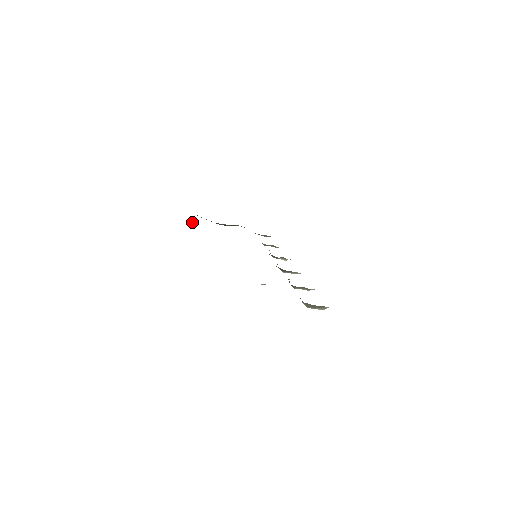
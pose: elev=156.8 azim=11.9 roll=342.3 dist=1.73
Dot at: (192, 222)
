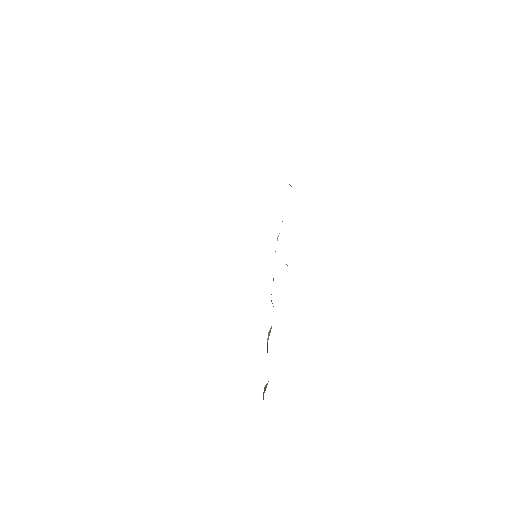
Dot at: occluded
